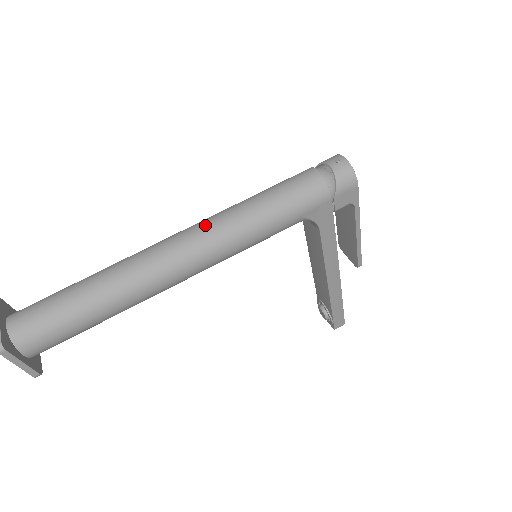
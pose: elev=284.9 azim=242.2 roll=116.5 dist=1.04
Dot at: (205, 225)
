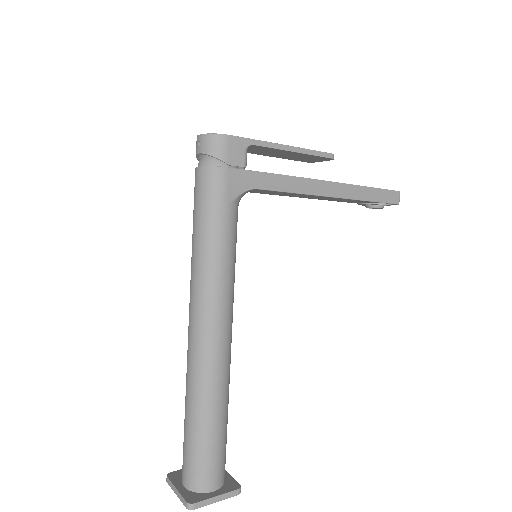
Dot at: (191, 292)
